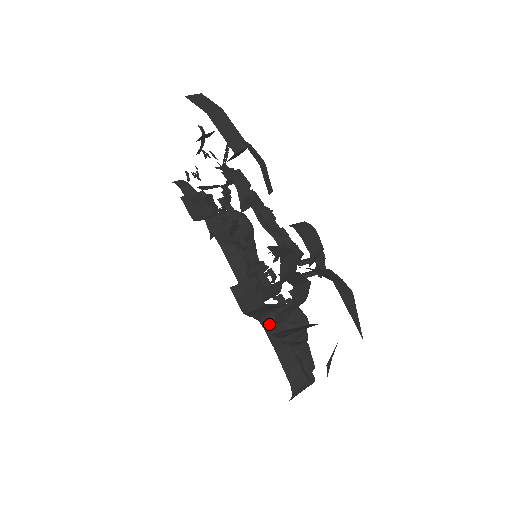
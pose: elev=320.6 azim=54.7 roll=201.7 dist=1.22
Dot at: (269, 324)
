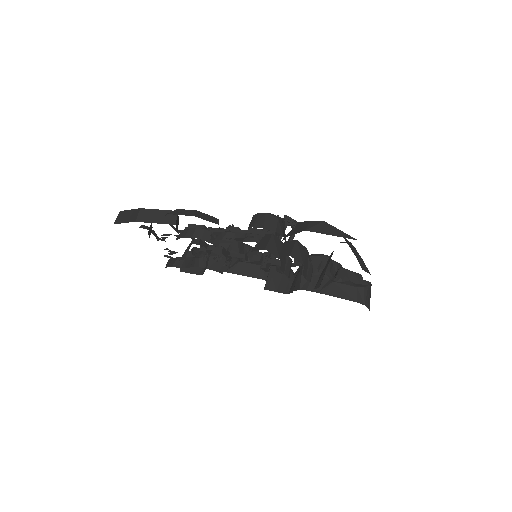
Dot at: (307, 285)
